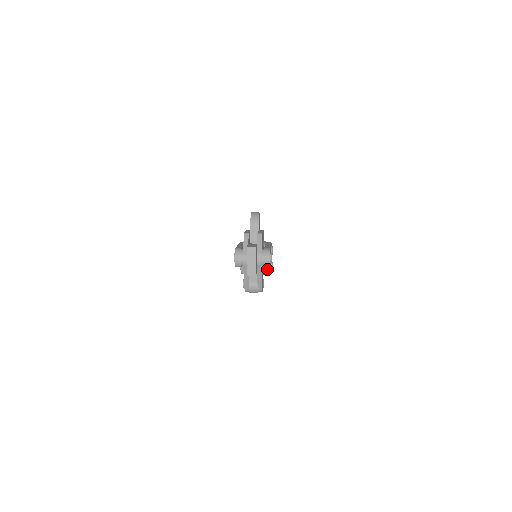
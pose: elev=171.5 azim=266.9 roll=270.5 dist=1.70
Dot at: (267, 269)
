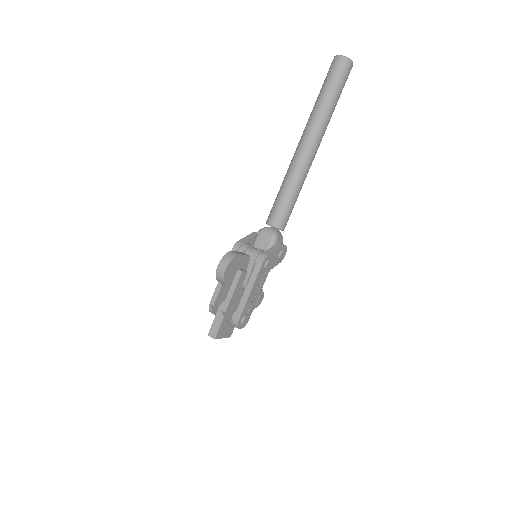
Dot at: occluded
